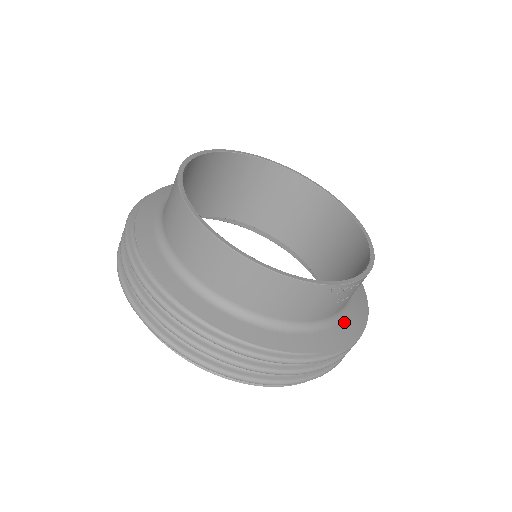
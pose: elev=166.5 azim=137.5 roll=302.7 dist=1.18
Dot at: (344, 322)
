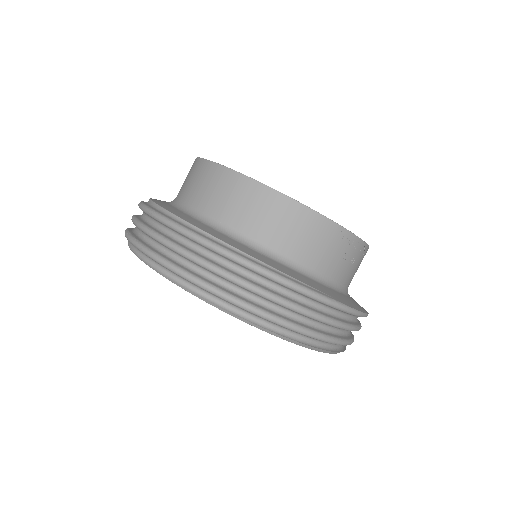
Dot at: (348, 297)
